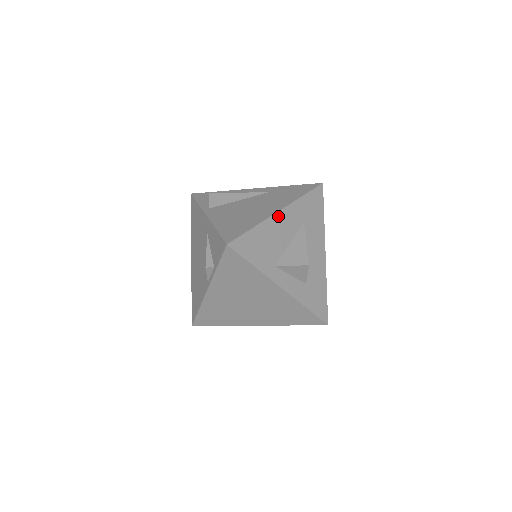
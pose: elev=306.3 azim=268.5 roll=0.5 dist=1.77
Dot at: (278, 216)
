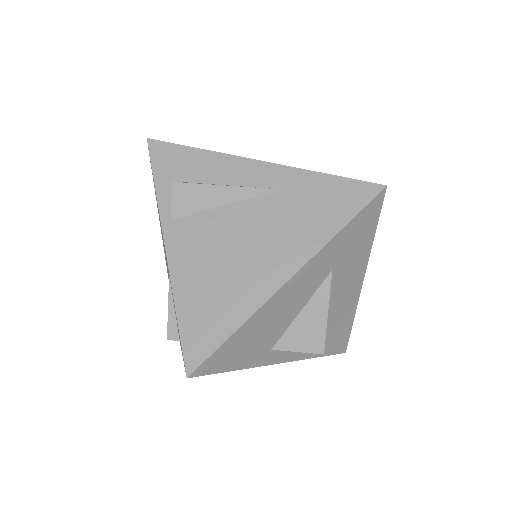
Dot at: (284, 290)
